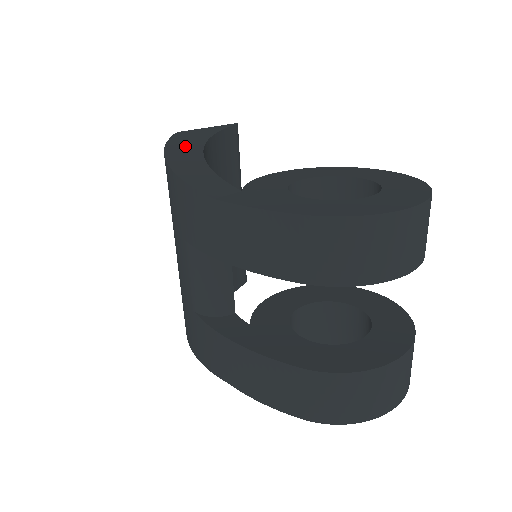
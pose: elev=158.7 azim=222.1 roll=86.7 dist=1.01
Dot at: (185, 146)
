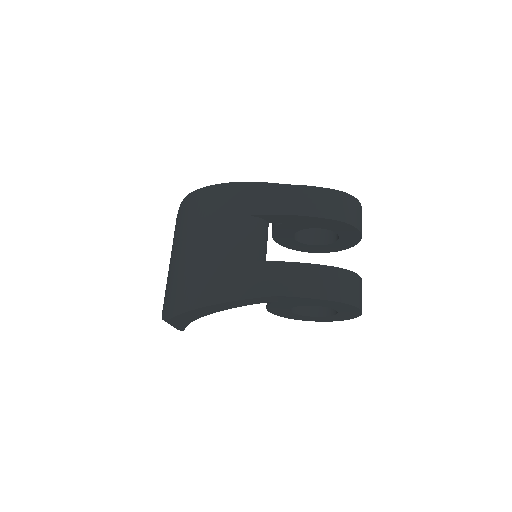
Dot at: occluded
